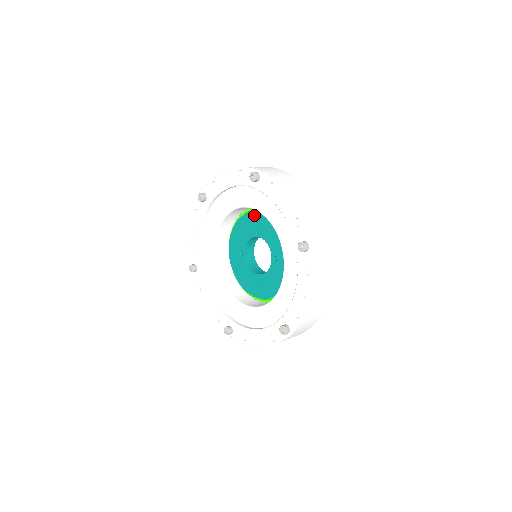
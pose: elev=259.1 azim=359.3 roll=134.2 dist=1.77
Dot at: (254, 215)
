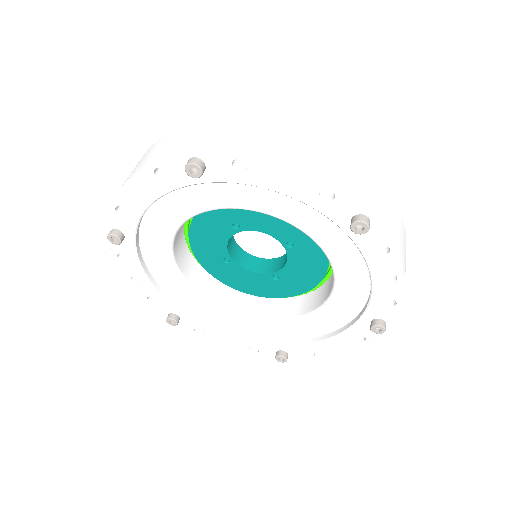
Dot at: occluded
